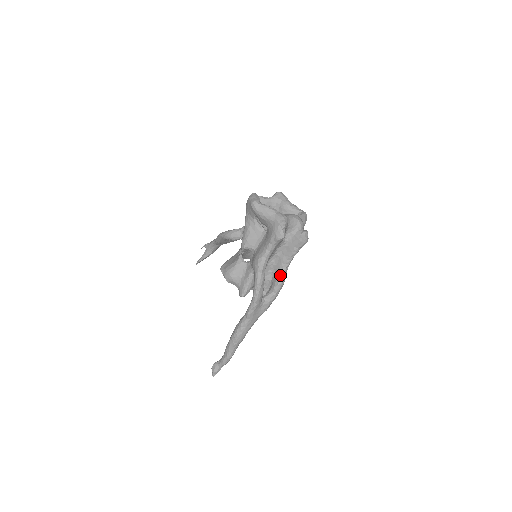
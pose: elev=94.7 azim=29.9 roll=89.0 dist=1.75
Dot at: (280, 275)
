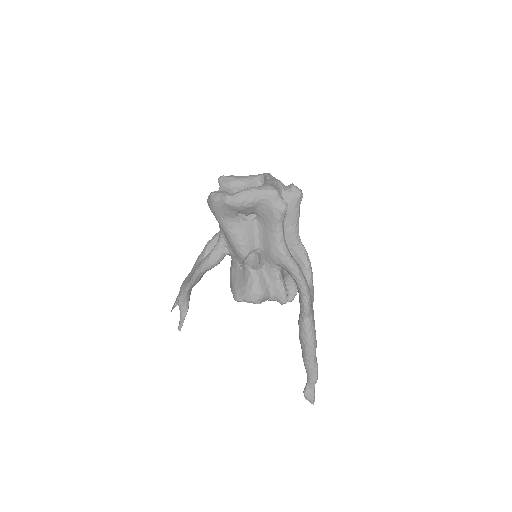
Dot at: (300, 249)
